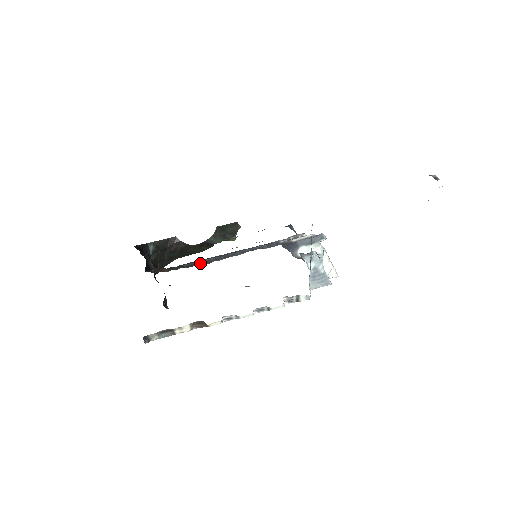
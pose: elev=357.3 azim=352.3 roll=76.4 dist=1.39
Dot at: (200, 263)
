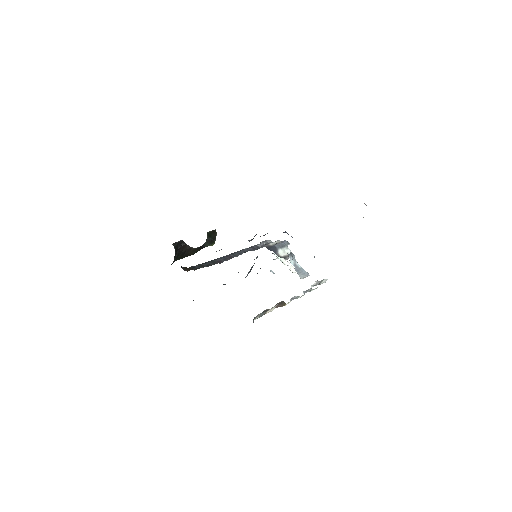
Dot at: (215, 263)
